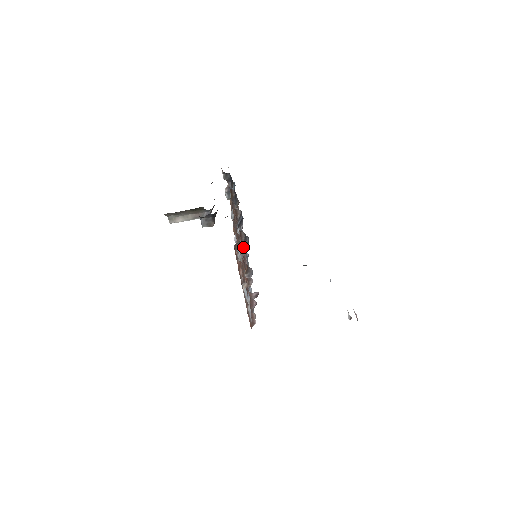
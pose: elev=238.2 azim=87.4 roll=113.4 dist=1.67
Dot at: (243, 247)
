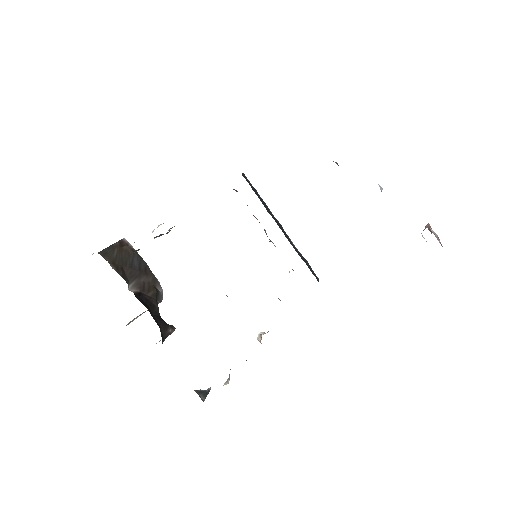
Dot at: occluded
